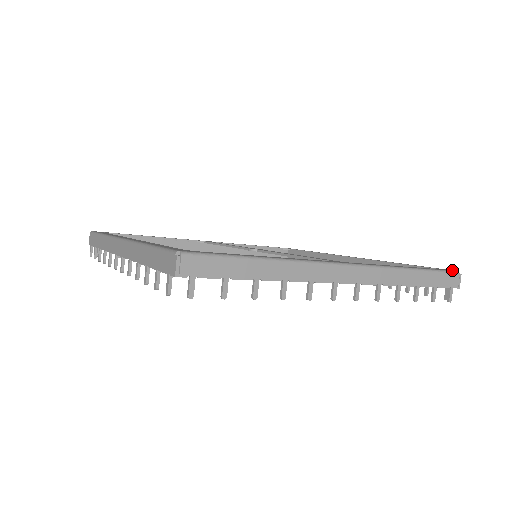
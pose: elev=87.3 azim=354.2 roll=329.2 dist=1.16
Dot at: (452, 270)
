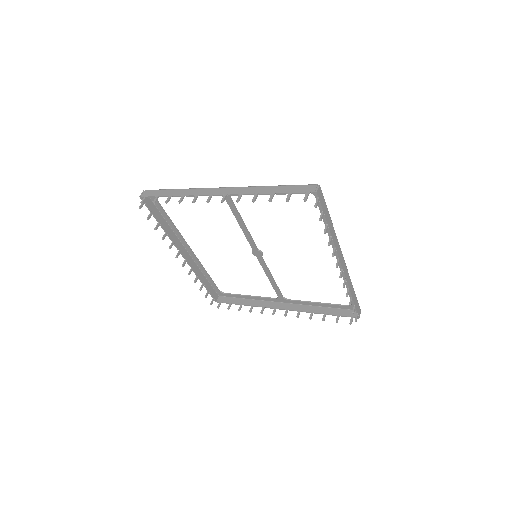
Dot at: occluded
